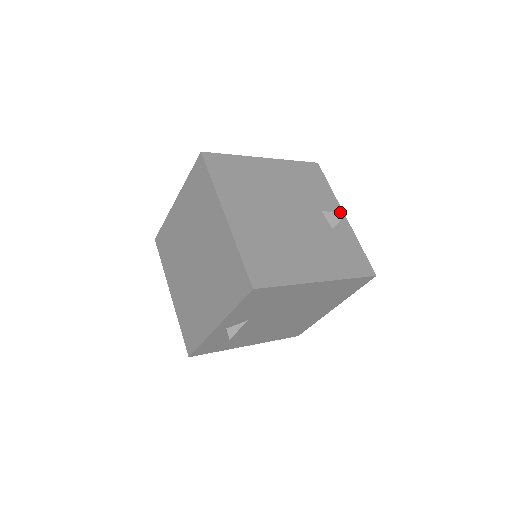
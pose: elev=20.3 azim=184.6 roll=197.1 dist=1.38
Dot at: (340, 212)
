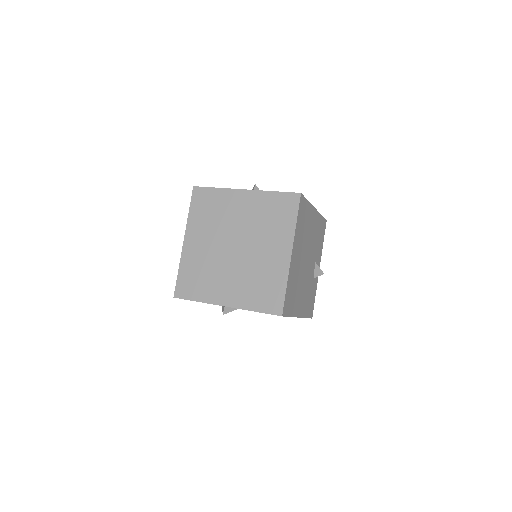
Dot at: (319, 265)
